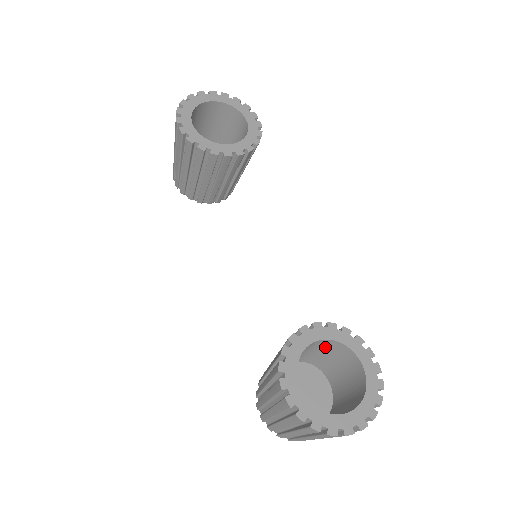
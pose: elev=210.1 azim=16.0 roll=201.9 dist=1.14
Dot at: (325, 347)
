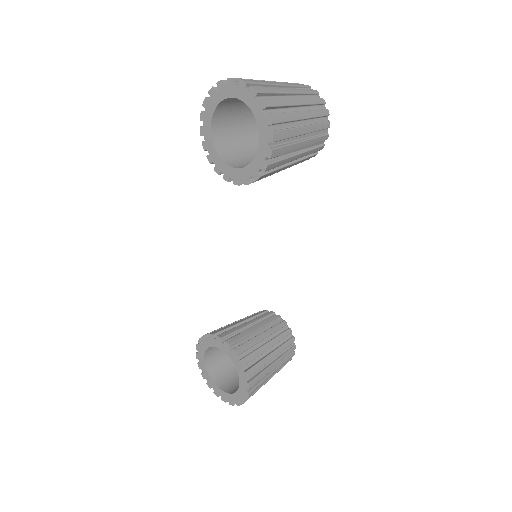
Dot at: occluded
